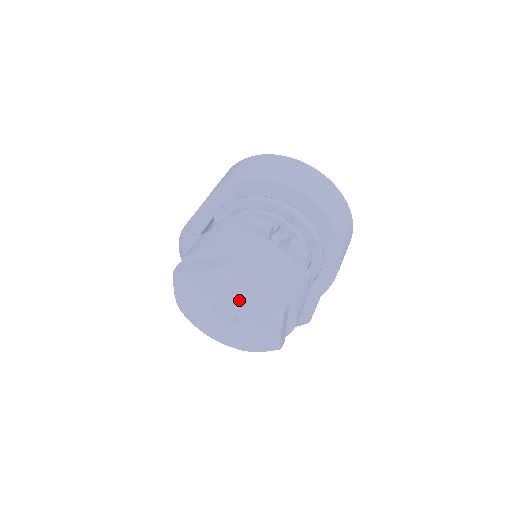
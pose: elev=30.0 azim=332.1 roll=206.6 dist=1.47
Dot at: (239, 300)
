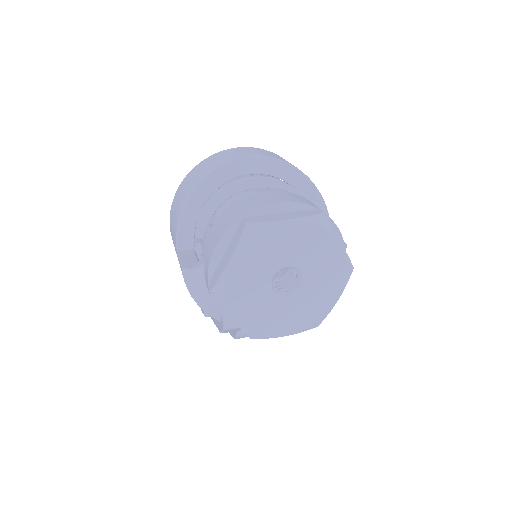
Dot at: (284, 245)
